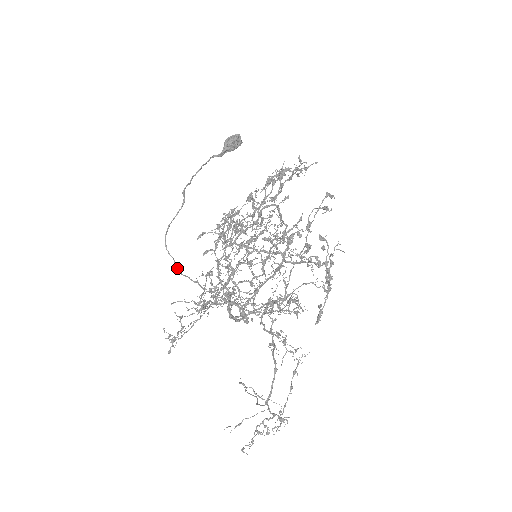
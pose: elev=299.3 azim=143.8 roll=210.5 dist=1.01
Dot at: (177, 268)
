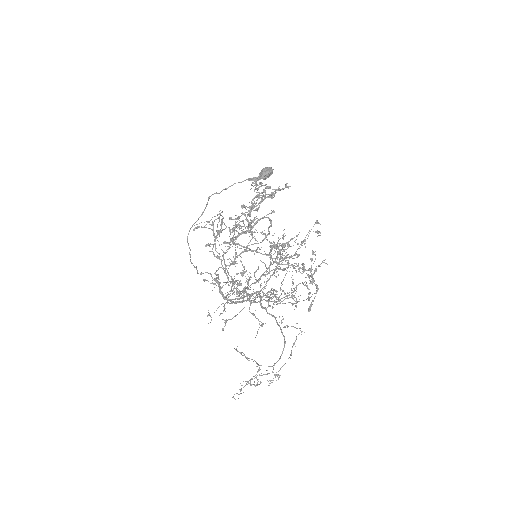
Dot at: (190, 257)
